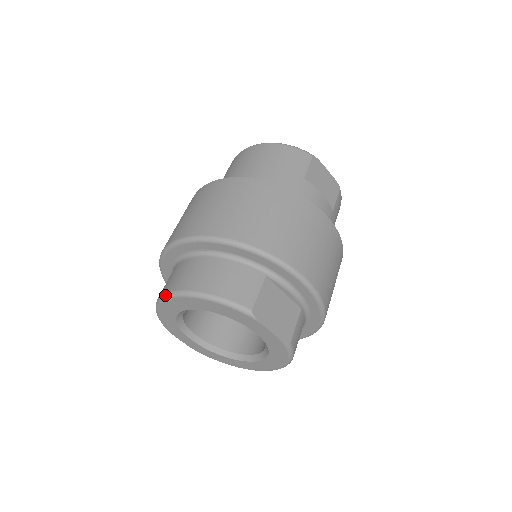
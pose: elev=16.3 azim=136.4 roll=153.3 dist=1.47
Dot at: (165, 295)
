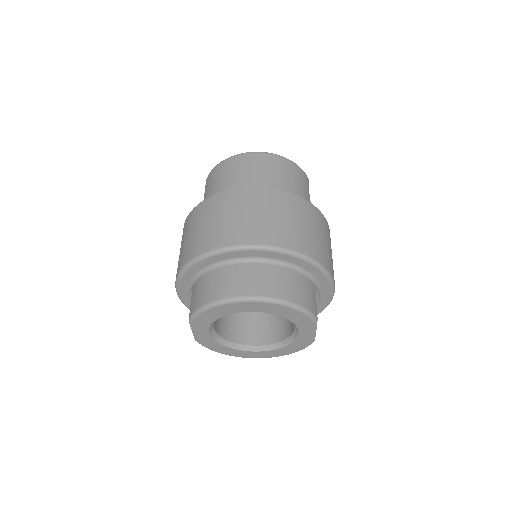
Dot at: (244, 298)
